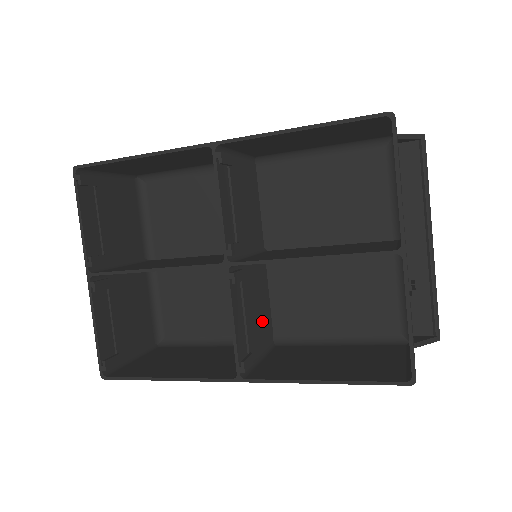
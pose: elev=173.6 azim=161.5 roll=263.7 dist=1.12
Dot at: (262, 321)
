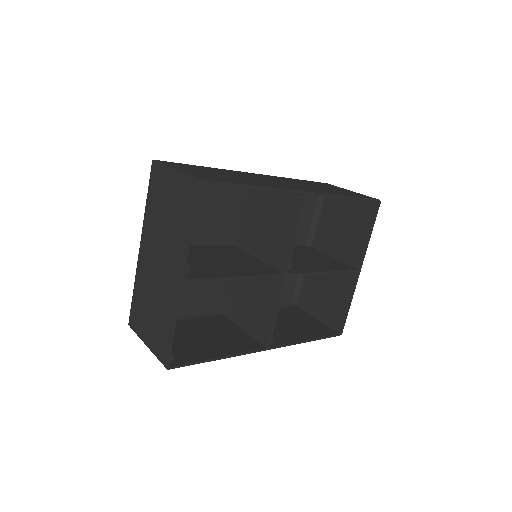
Dot at: (241, 300)
